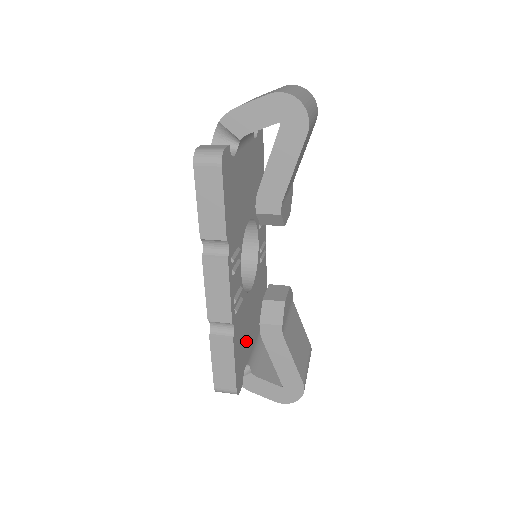
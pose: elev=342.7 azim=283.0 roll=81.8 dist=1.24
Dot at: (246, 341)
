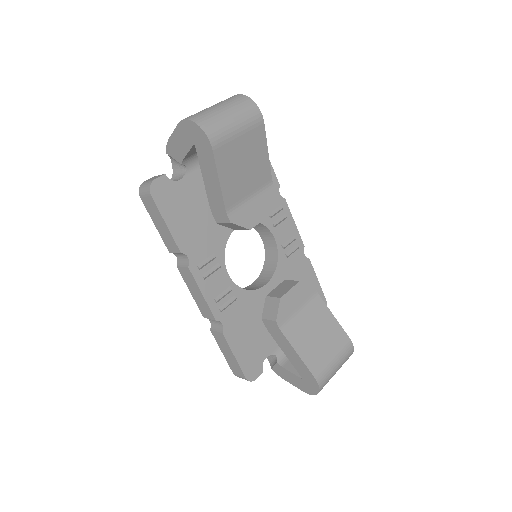
Dot at: (263, 334)
